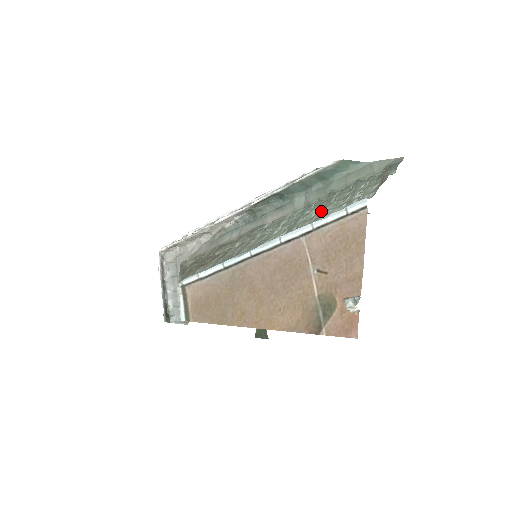
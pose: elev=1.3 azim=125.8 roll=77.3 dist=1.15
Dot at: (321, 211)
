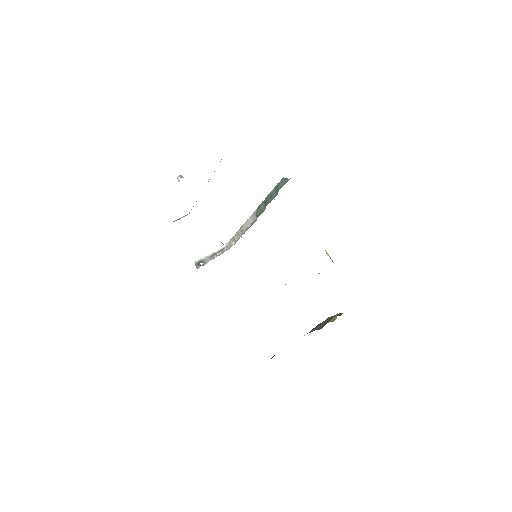
Dot at: occluded
